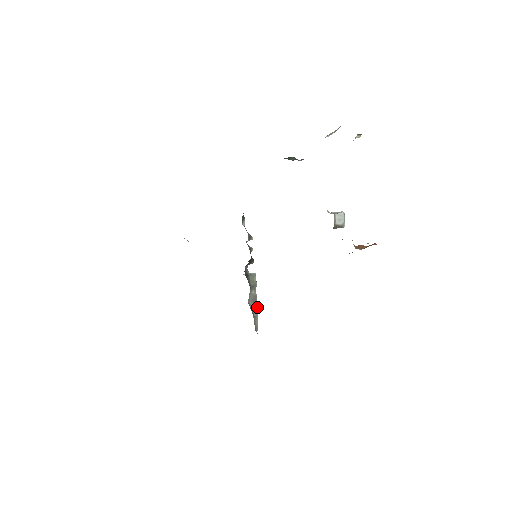
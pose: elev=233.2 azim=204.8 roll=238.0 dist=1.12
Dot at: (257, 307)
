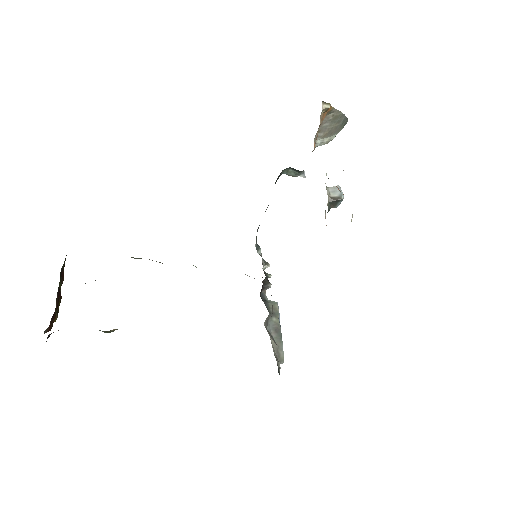
Dot at: (281, 337)
